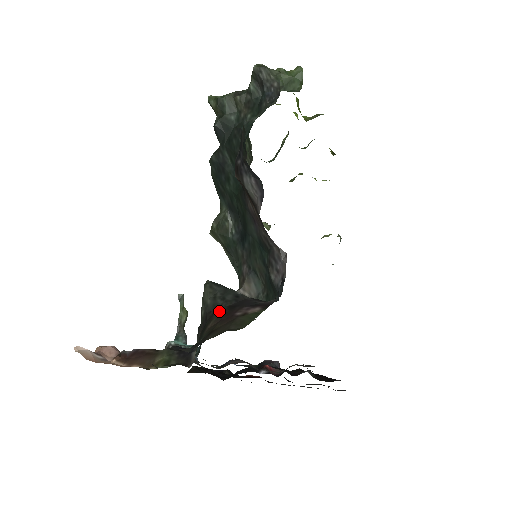
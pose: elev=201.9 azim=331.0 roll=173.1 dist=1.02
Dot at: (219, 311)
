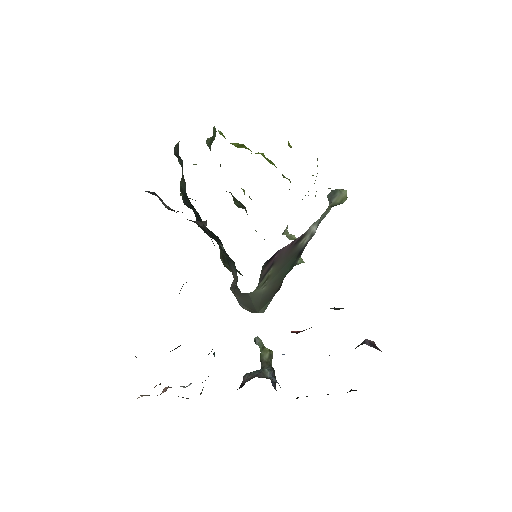
Dot at: occluded
